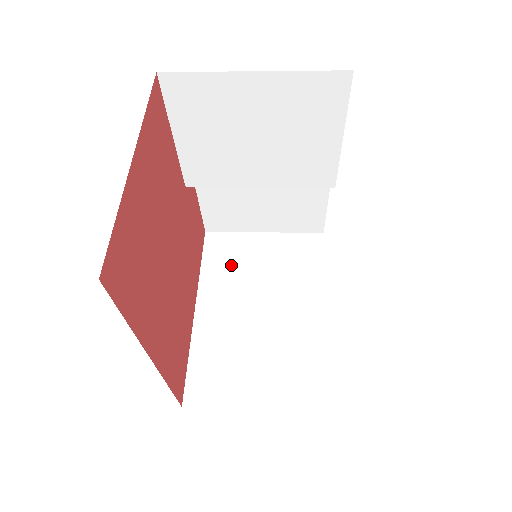
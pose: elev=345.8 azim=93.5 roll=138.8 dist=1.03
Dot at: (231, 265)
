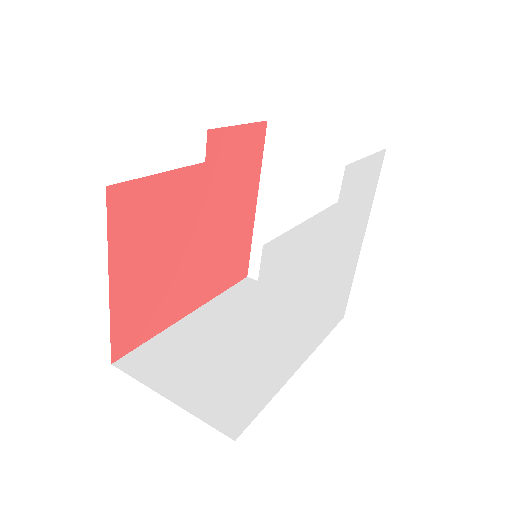
Dot at: (287, 168)
